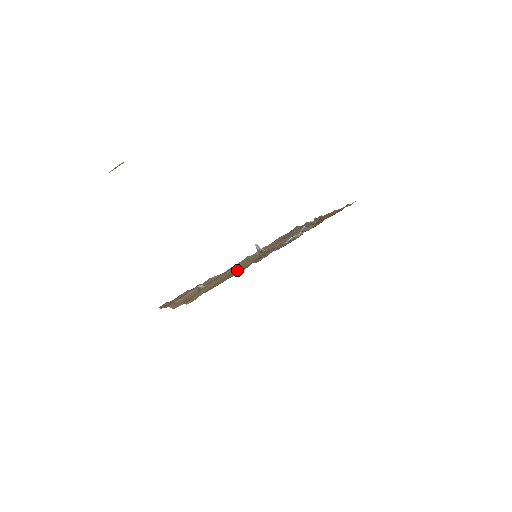
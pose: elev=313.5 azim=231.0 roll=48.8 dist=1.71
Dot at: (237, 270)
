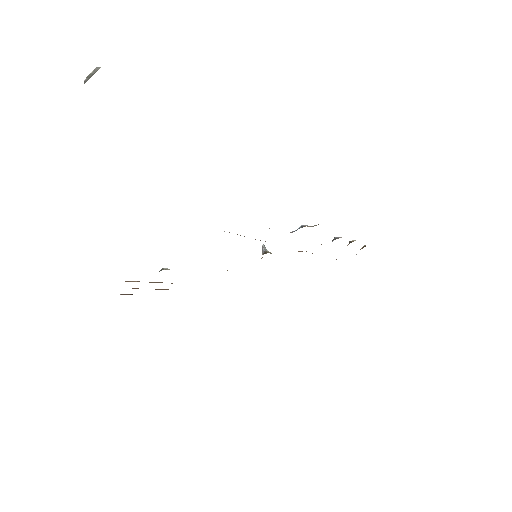
Dot at: occluded
